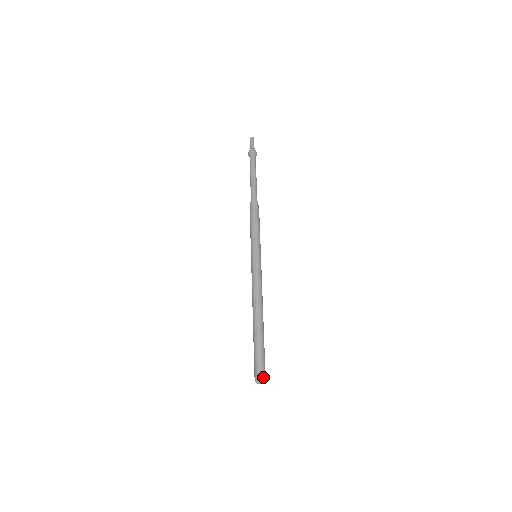
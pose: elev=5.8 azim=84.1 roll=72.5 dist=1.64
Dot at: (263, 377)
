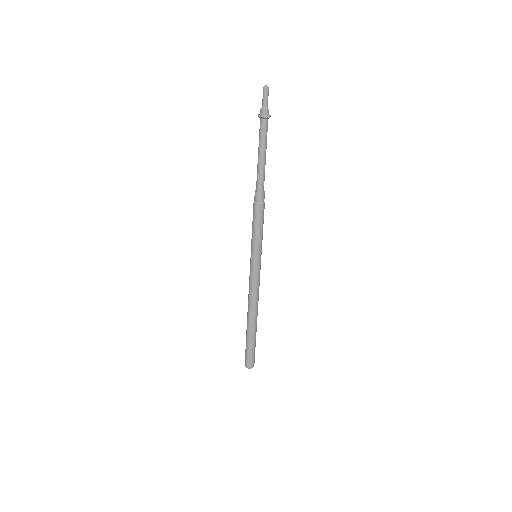
Dot at: (250, 366)
